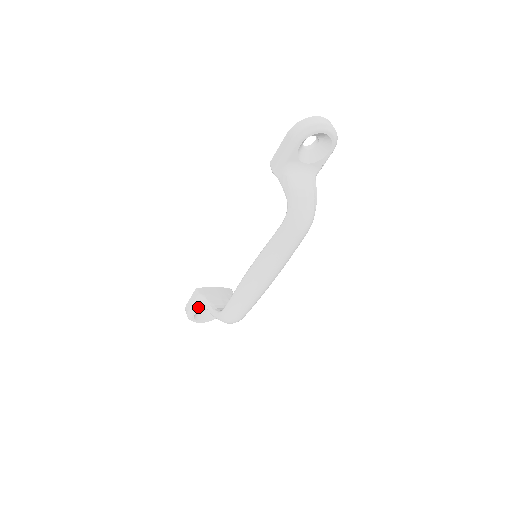
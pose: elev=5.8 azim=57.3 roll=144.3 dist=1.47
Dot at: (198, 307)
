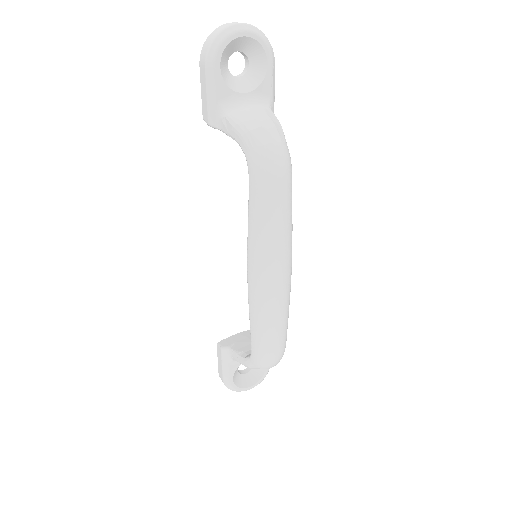
Dot at: (231, 367)
